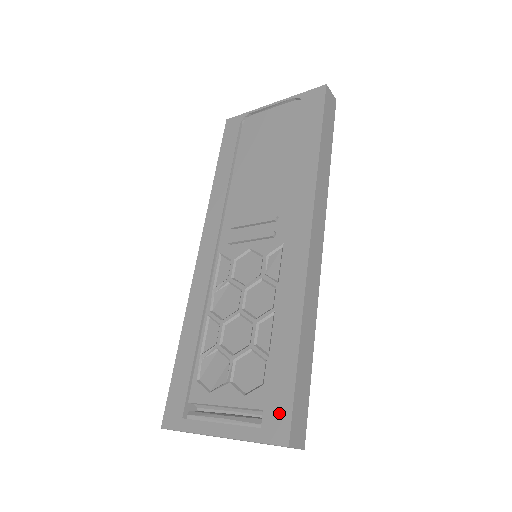
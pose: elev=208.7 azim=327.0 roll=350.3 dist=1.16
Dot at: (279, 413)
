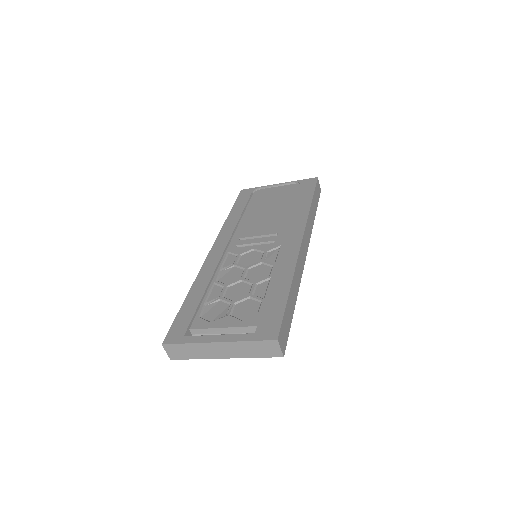
Dot at: (271, 324)
